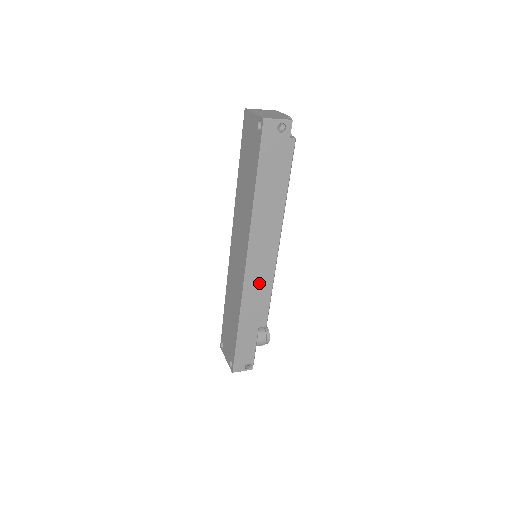
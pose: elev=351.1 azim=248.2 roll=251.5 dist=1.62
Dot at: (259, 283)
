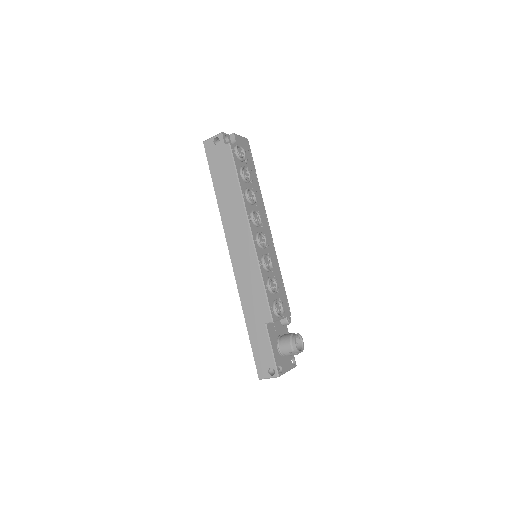
Dot at: (248, 274)
